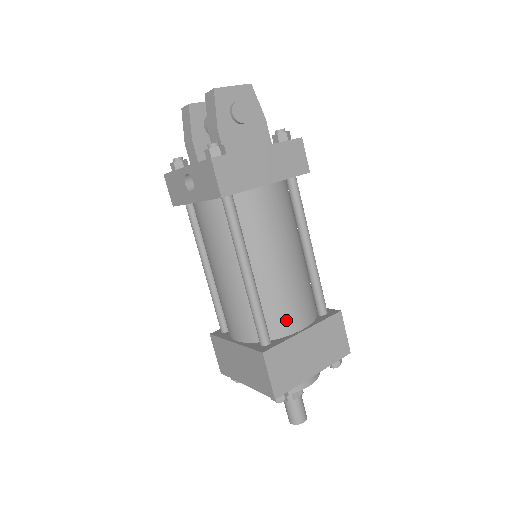
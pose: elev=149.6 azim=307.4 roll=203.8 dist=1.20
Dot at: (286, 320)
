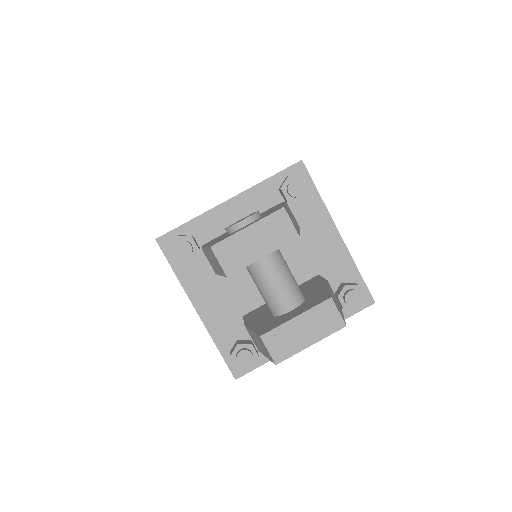
Dot at: occluded
